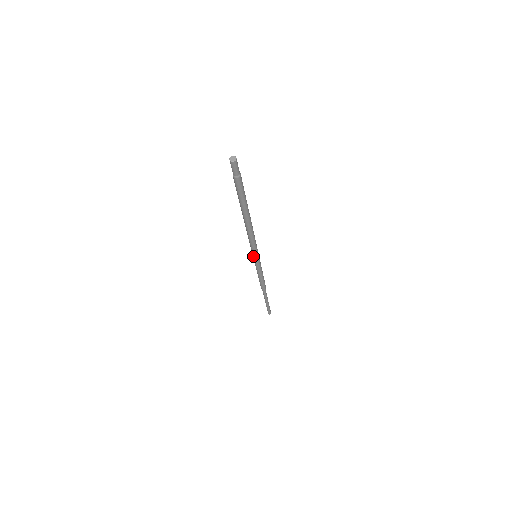
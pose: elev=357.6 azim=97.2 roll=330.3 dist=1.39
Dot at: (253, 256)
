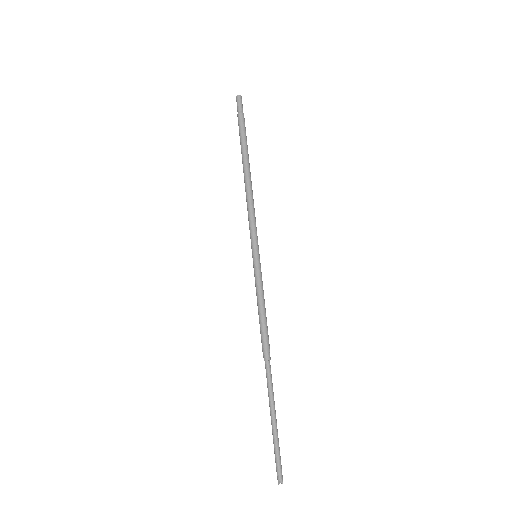
Dot at: (252, 253)
